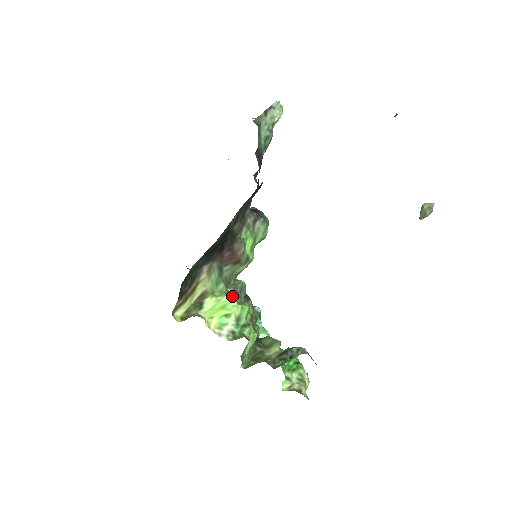
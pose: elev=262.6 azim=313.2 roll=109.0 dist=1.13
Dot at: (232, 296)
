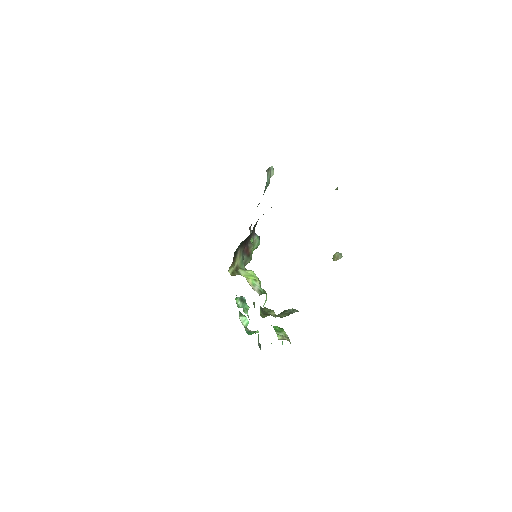
Dot at: (253, 272)
